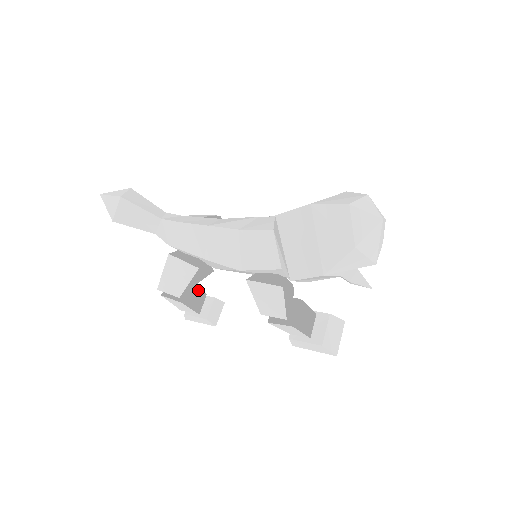
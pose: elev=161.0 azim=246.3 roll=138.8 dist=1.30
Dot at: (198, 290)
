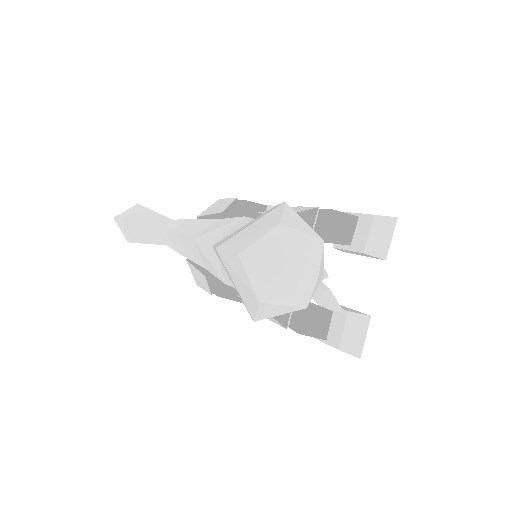
Dot at: occluded
